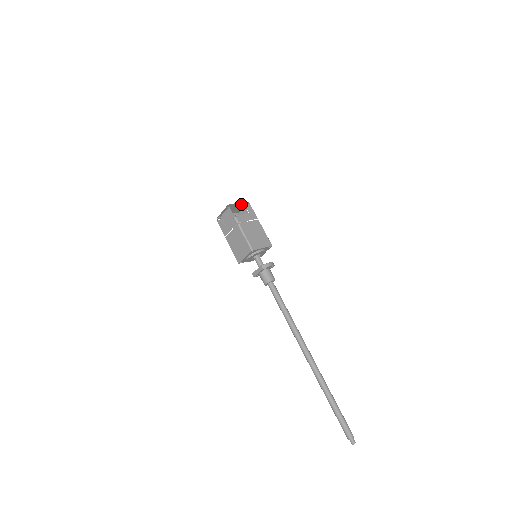
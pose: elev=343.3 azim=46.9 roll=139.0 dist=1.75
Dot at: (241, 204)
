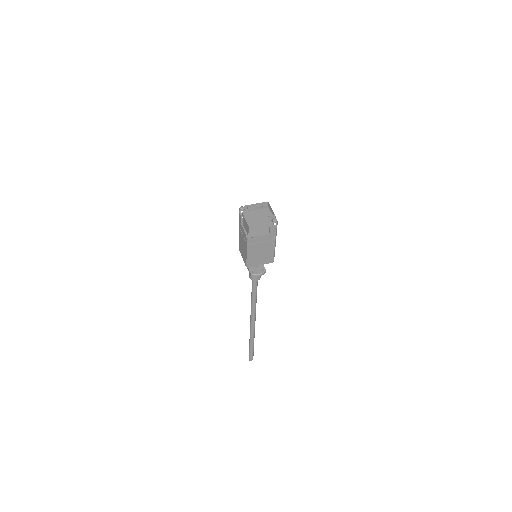
Dot at: (268, 218)
